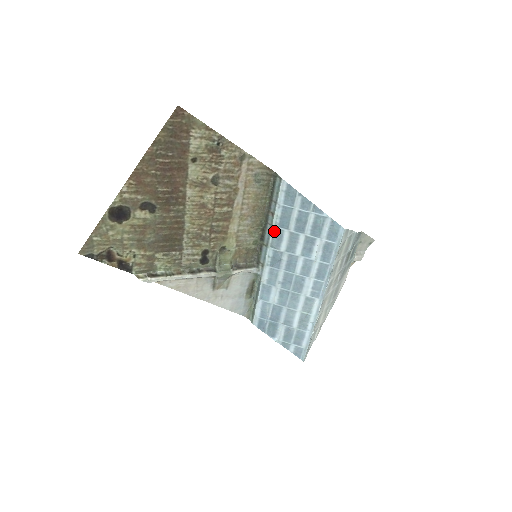
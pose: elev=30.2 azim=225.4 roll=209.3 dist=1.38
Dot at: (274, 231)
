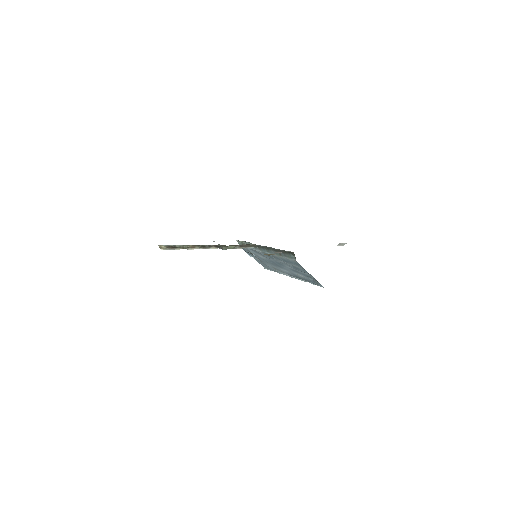
Dot at: (276, 256)
